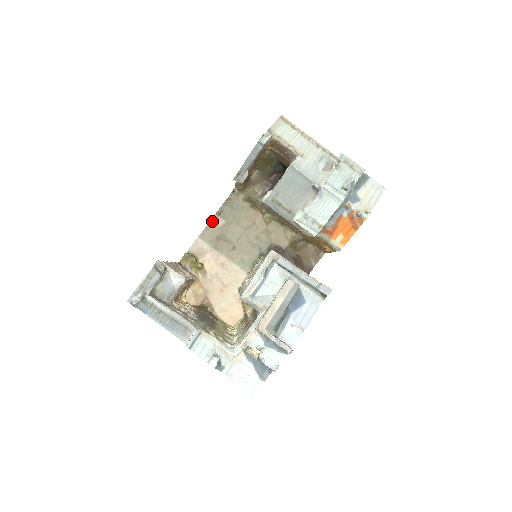
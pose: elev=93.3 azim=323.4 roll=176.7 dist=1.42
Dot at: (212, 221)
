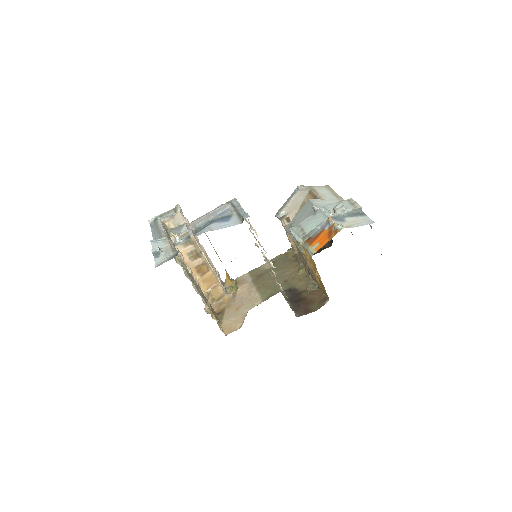
Dot at: (263, 265)
